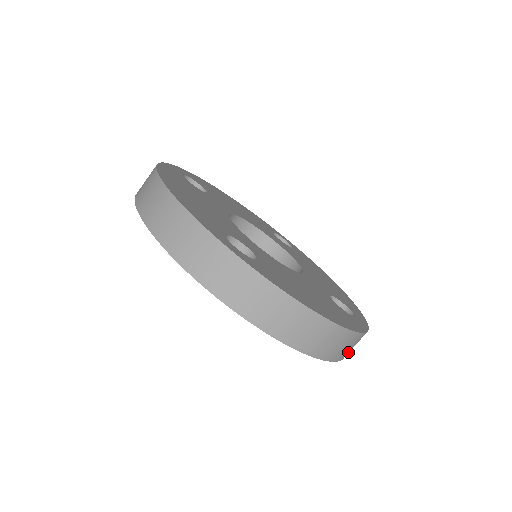
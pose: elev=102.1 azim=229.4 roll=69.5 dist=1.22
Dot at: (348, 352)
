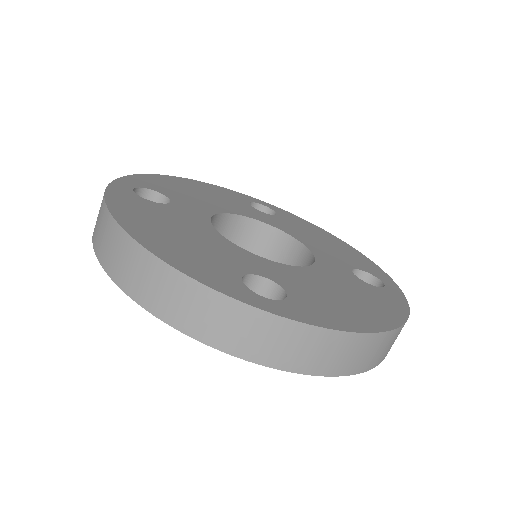
Dot at: occluded
